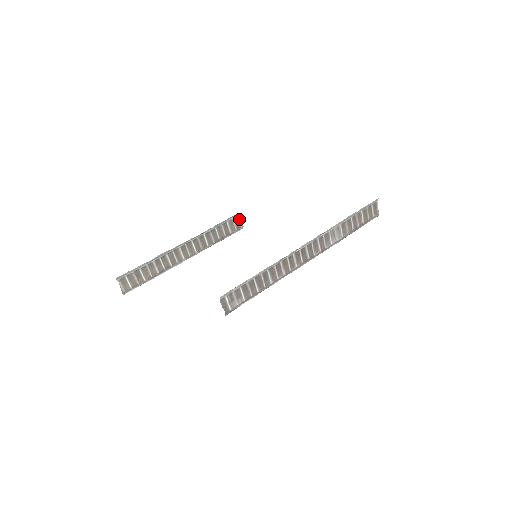
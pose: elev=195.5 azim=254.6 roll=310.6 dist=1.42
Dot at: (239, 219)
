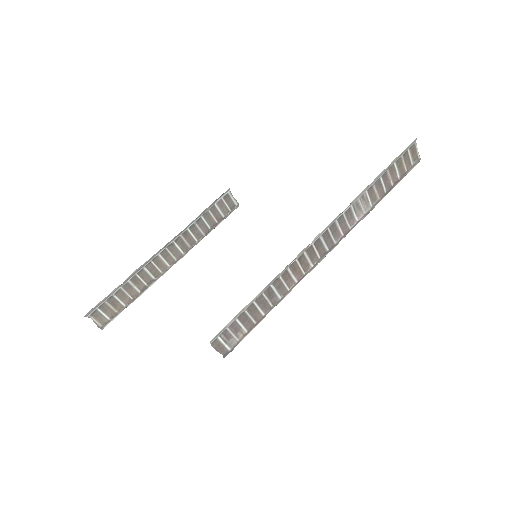
Dot at: (231, 196)
